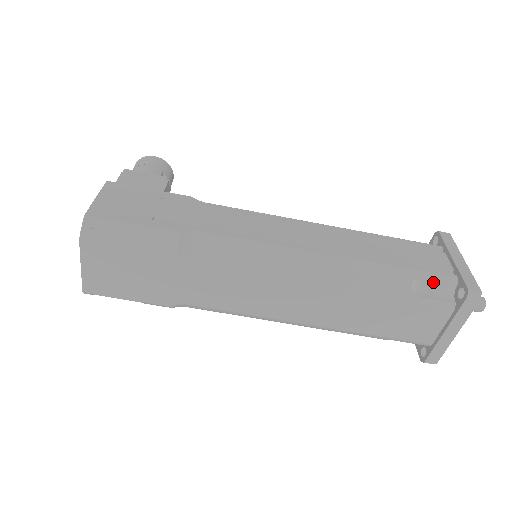
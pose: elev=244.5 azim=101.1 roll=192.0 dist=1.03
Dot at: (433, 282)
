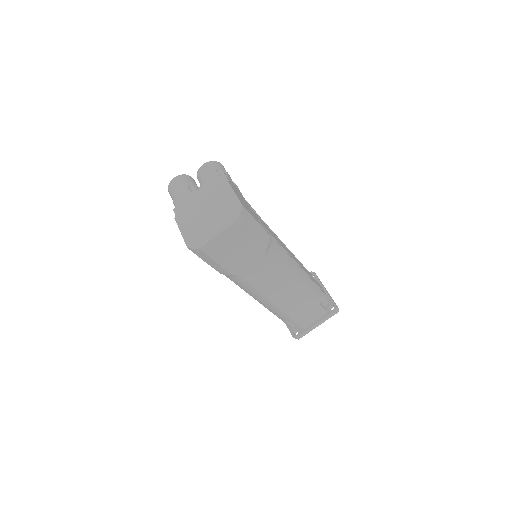
Dot at: (324, 299)
